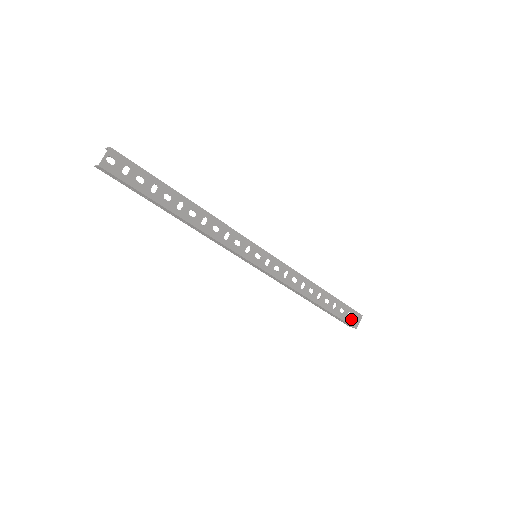
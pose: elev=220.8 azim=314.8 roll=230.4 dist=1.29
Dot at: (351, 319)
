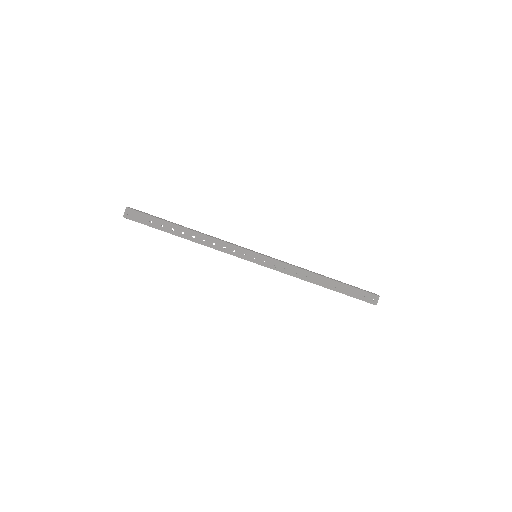
Dot at: occluded
